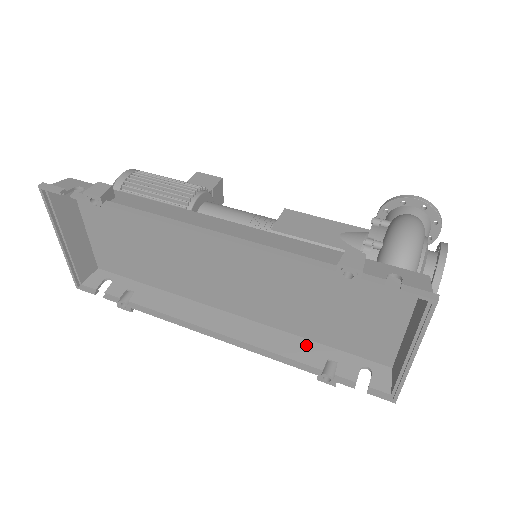
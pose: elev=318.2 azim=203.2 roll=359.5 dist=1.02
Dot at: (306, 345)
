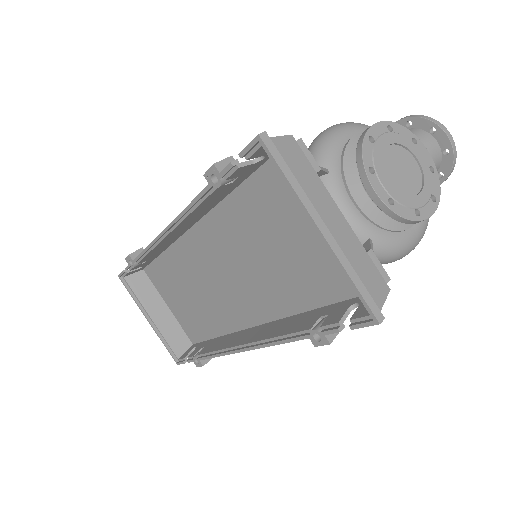
Dot at: (305, 316)
